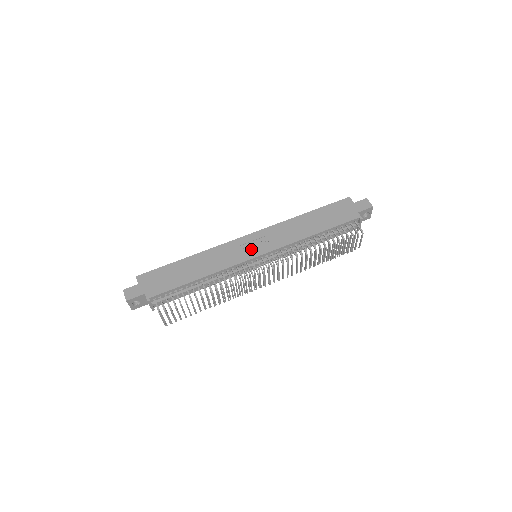
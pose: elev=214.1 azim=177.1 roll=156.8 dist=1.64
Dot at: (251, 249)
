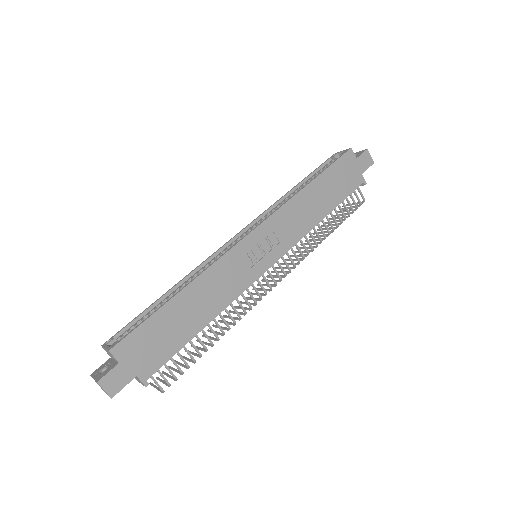
Dot at: (260, 256)
